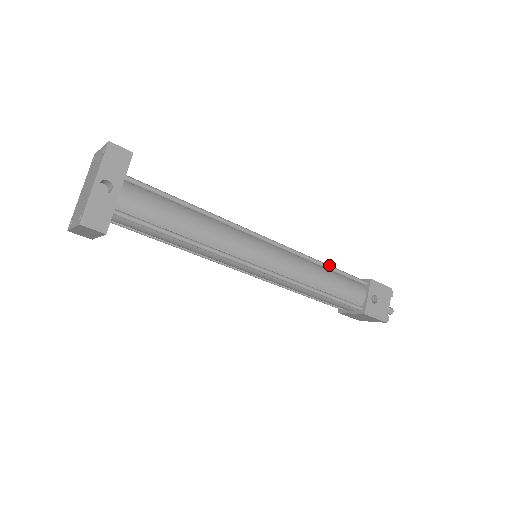
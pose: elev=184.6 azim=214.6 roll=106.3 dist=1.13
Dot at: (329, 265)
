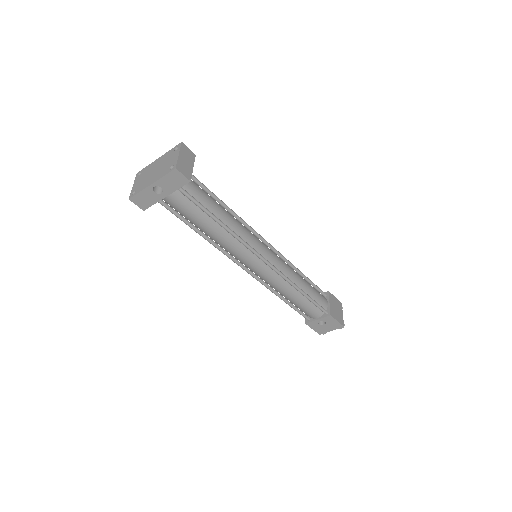
Dot at: (304, 293)
